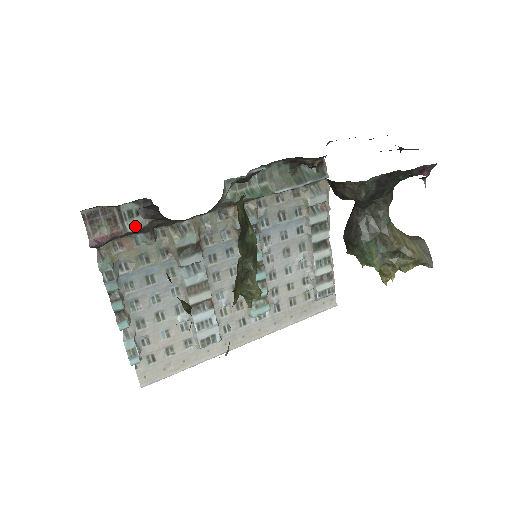
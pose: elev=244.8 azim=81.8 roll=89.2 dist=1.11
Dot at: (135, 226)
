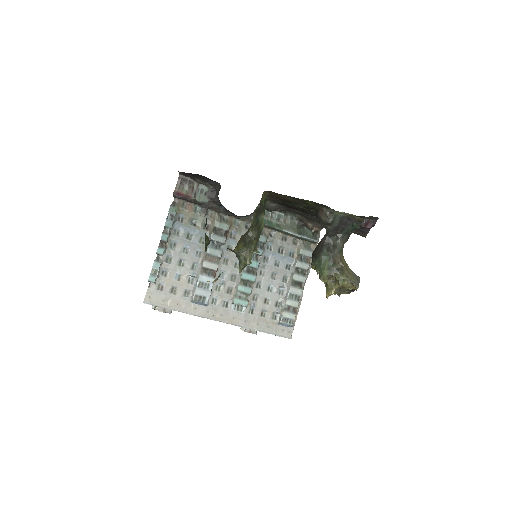
Dot at: (201, 199)
